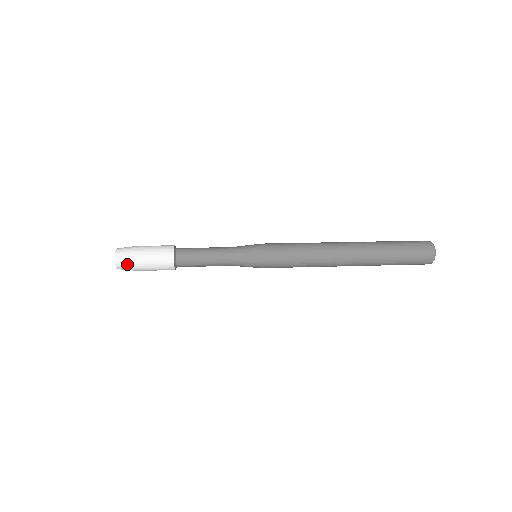
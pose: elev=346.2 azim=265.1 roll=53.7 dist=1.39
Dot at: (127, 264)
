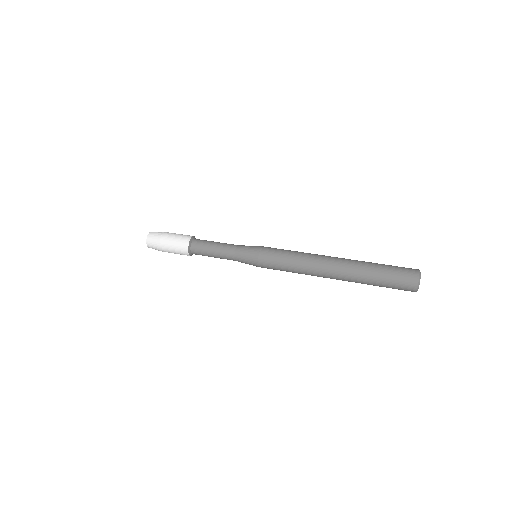
Dot at: (155, 239)
